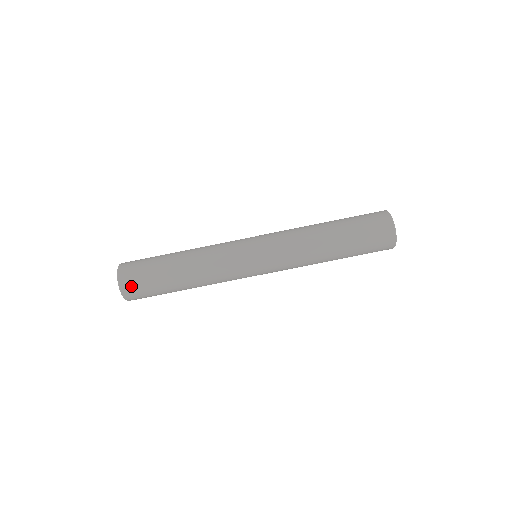
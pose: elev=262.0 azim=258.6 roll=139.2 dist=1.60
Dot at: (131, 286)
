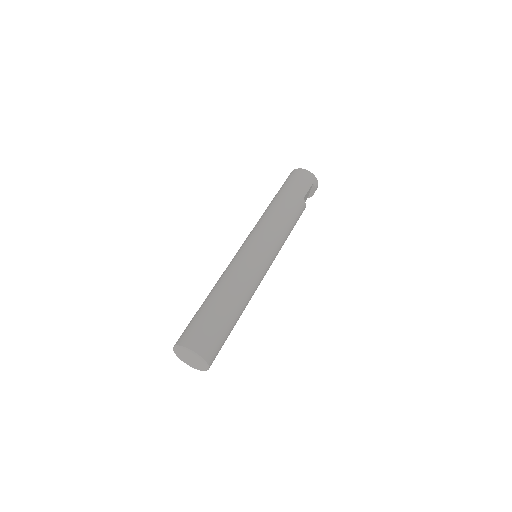
Dot at: (187, 336)
